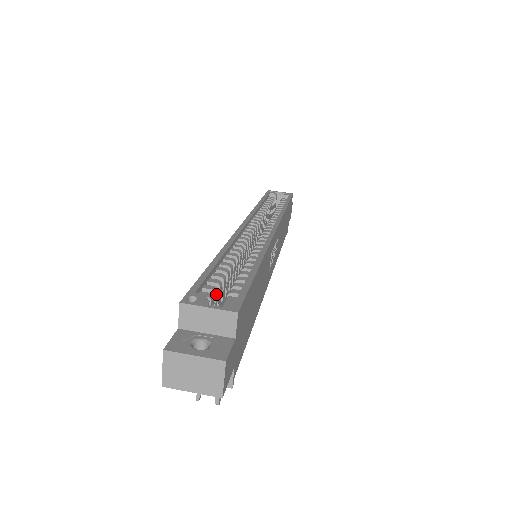
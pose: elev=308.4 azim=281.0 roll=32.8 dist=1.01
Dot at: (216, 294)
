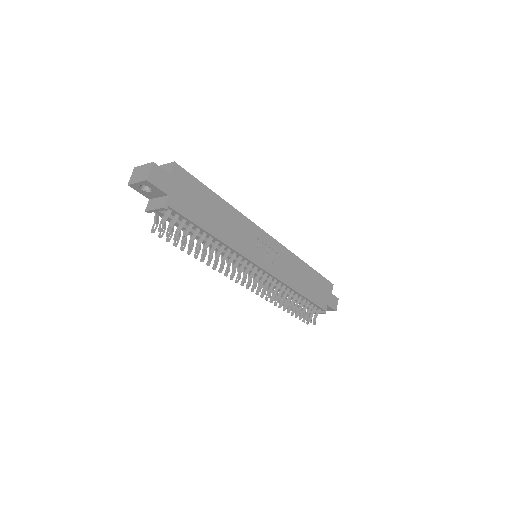
Dot at: occluded
